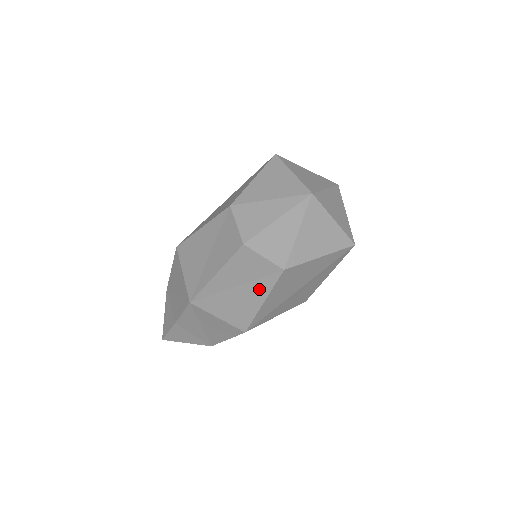
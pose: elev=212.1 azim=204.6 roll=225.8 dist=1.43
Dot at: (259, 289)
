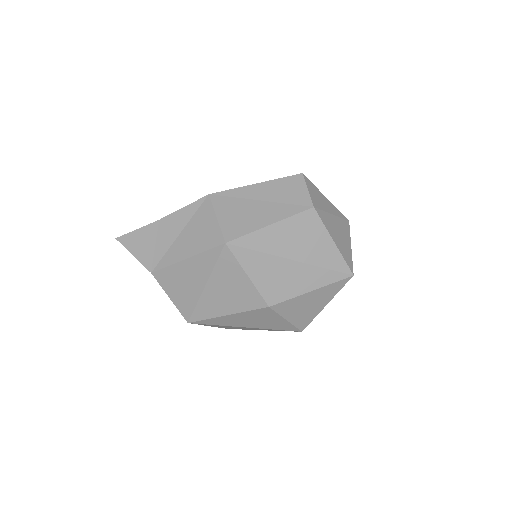
Dot at: (279, 212)
